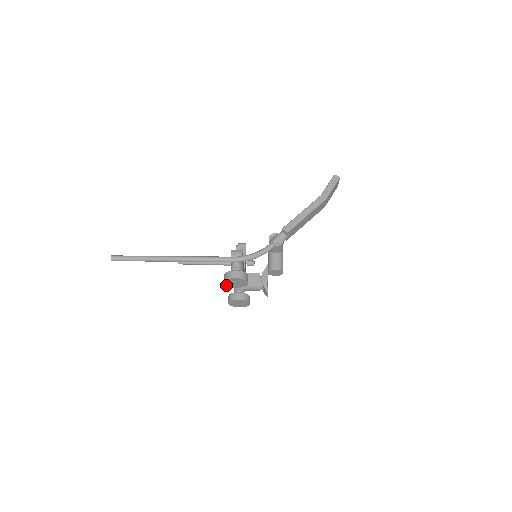
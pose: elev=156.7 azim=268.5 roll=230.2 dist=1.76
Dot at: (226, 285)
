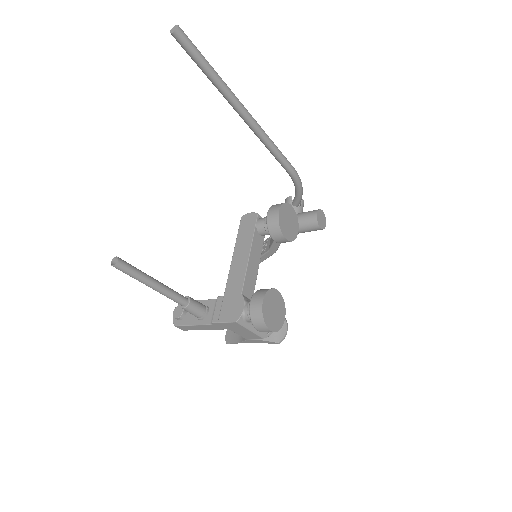
Dot at: (278, 222)
